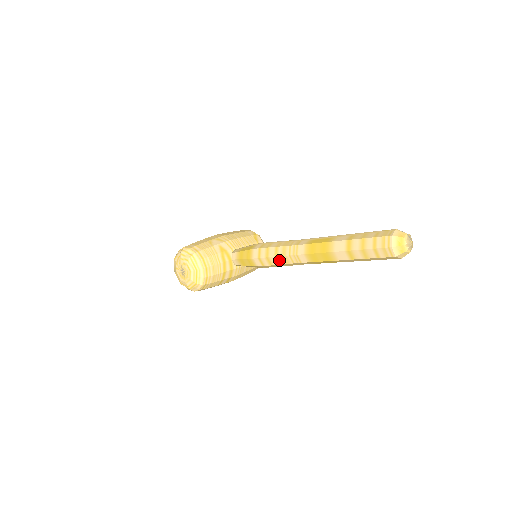
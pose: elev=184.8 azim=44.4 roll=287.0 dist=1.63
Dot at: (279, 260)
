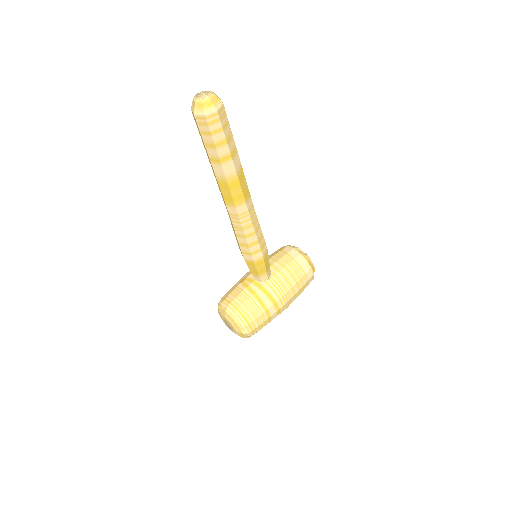
Dot at: (240, 235)
